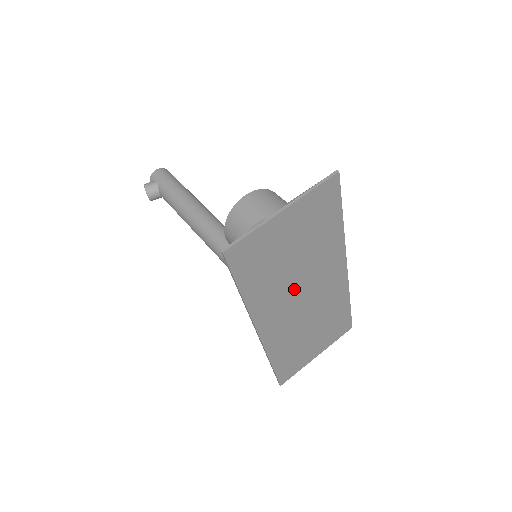
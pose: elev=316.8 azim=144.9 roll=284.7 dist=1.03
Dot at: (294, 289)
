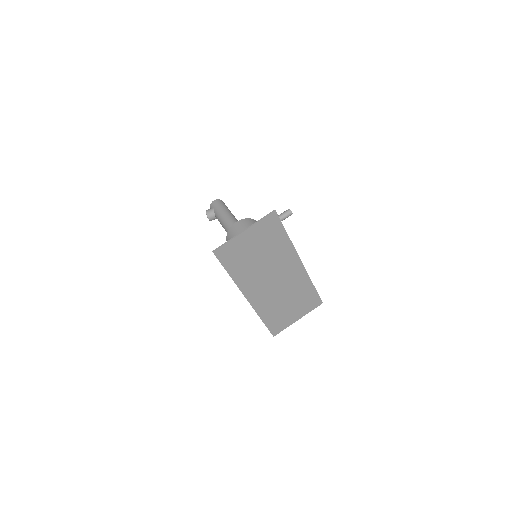
Dot at: (265, 274)
